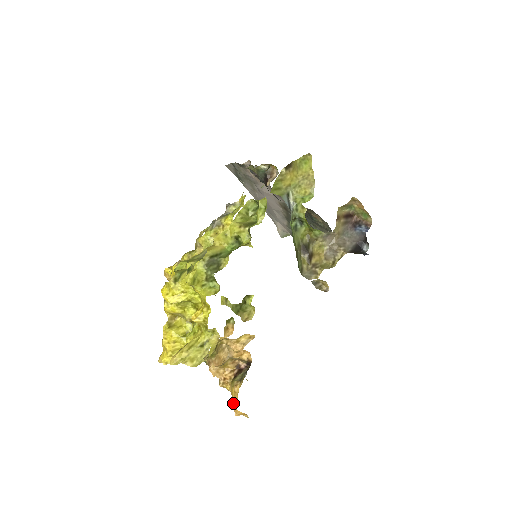
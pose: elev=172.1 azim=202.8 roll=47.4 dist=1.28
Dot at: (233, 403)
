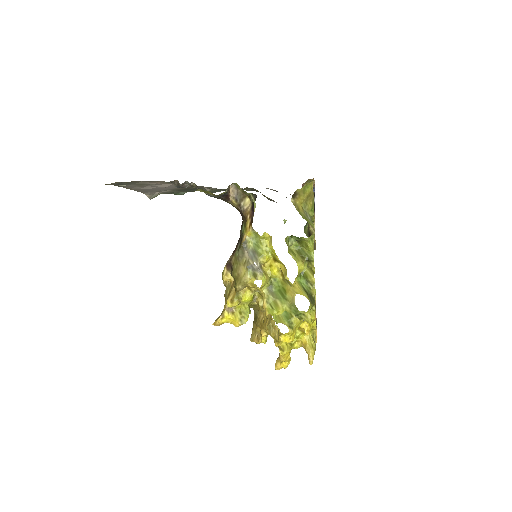
Dot at: occluded
